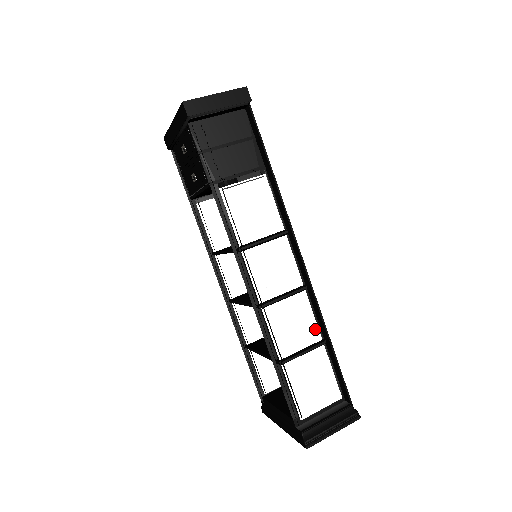
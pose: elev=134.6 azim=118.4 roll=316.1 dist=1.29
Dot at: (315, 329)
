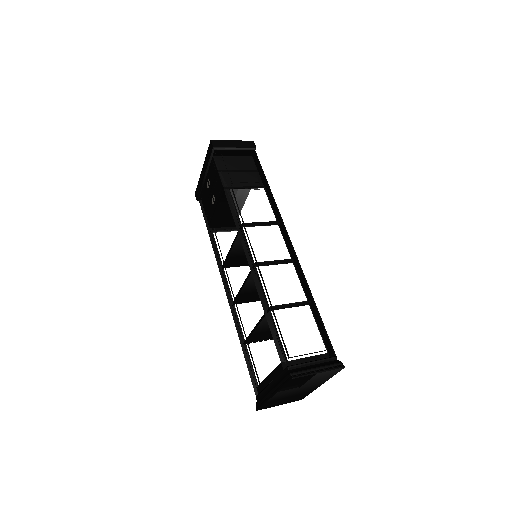
Dot at: (301, 292)
